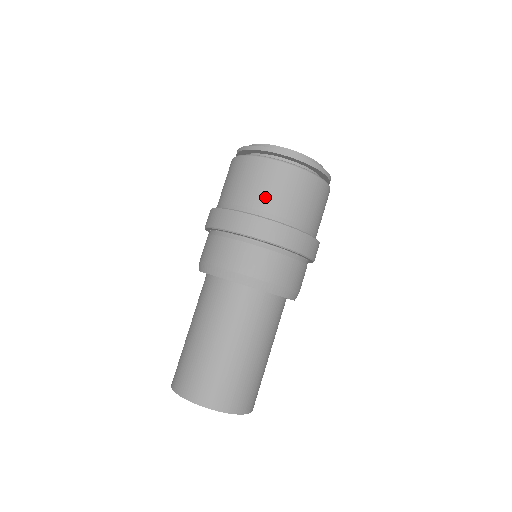
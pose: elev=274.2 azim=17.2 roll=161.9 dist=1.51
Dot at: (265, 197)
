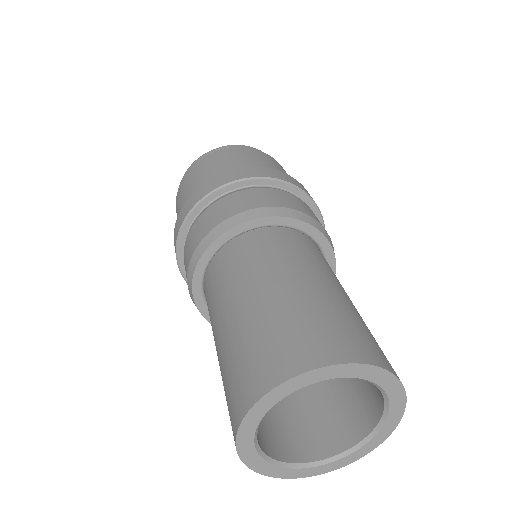
Dot at: (222, 168)
